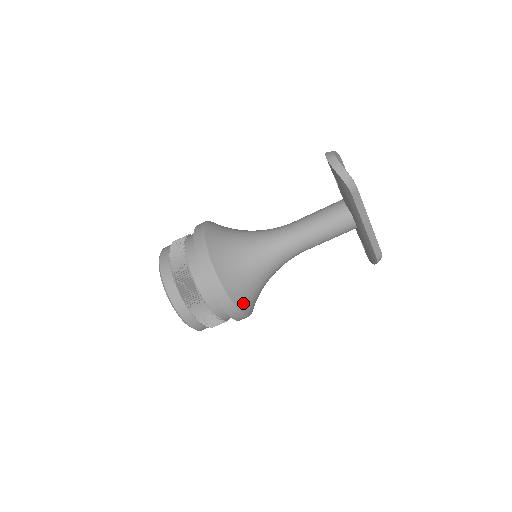
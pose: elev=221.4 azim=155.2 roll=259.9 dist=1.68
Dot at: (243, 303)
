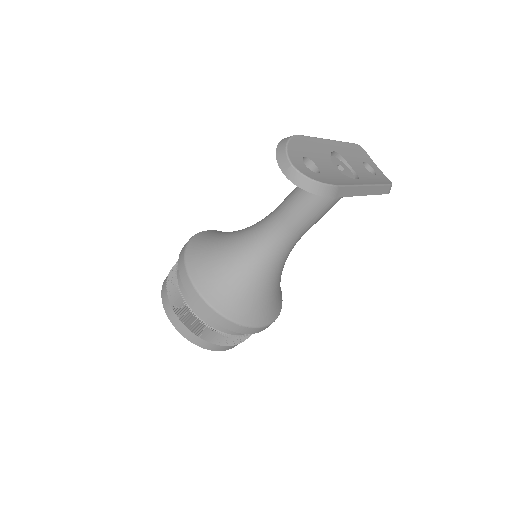
Dot at: (272, 314)
